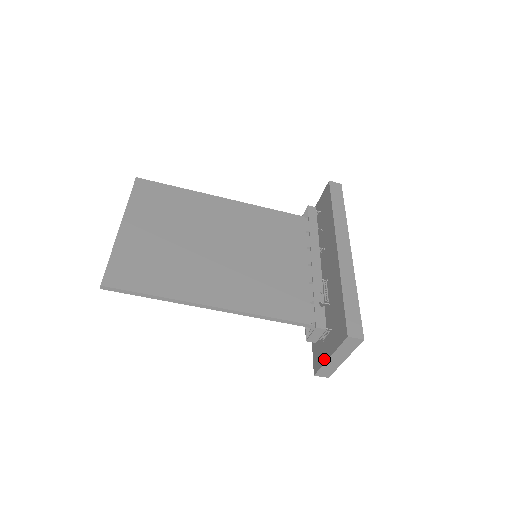
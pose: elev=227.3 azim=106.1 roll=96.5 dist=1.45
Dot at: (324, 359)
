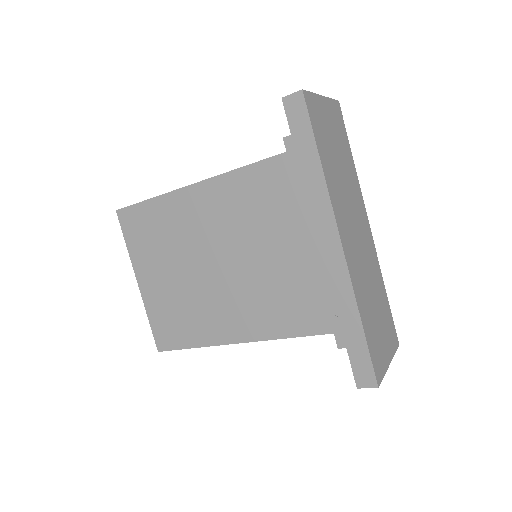
Dot at: occluded
